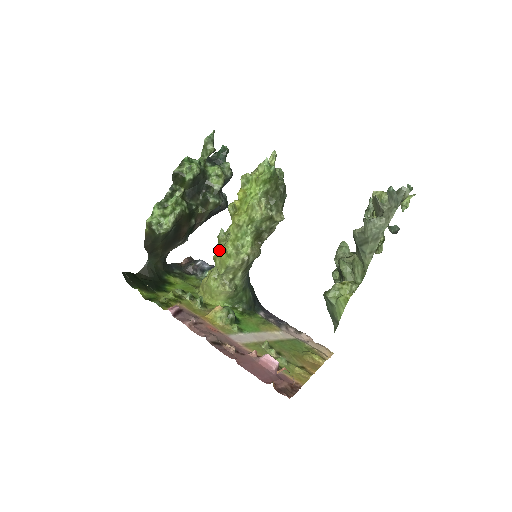
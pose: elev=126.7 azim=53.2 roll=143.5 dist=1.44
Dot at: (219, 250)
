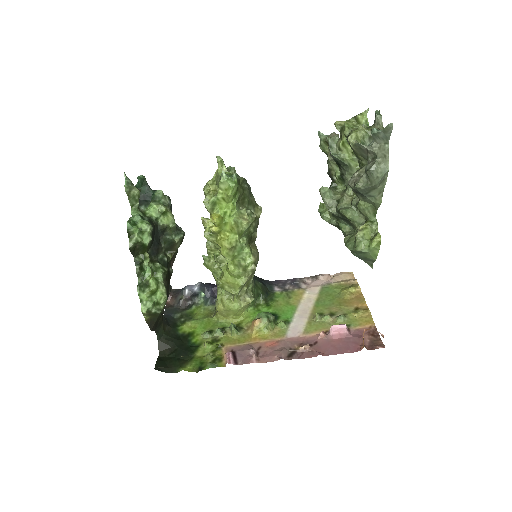
Dot at: (215, 275)
